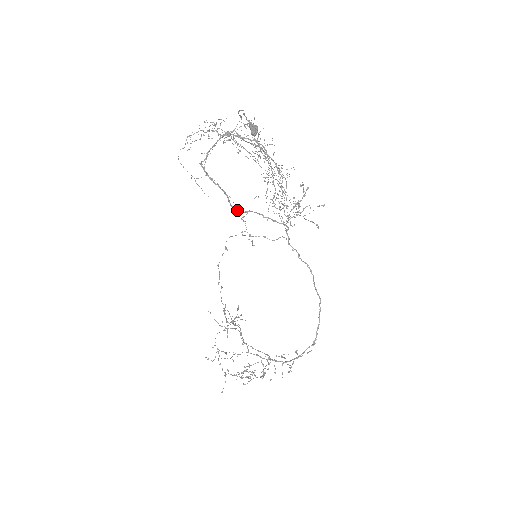
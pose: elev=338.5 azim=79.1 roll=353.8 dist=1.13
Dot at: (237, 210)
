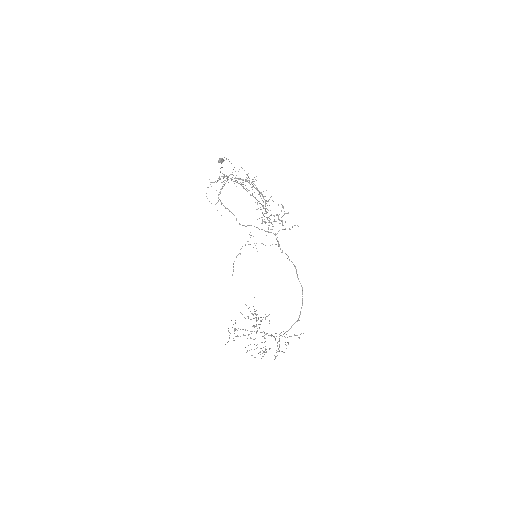
Dot at: (242, 225)
